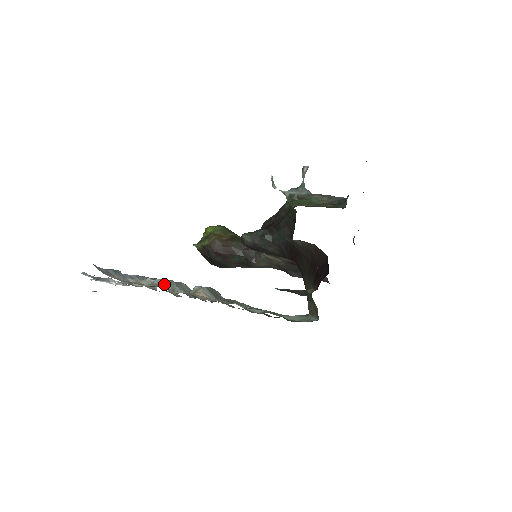
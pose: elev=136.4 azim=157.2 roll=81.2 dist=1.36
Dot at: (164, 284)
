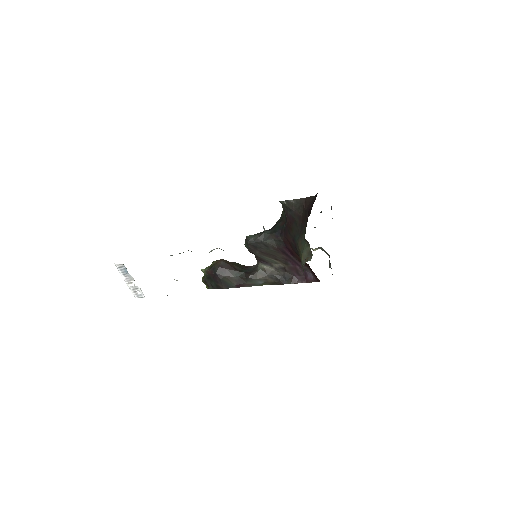
Dot at: occluded
